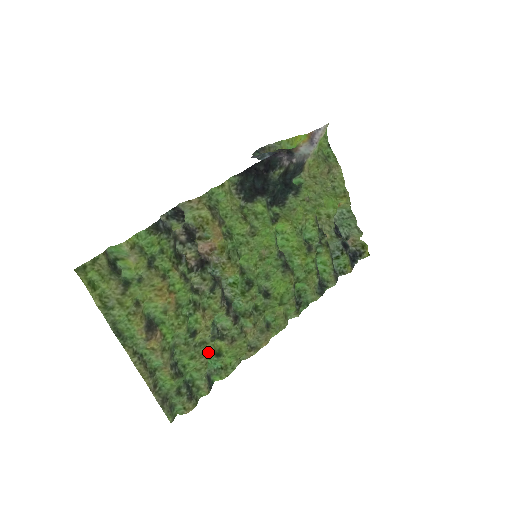
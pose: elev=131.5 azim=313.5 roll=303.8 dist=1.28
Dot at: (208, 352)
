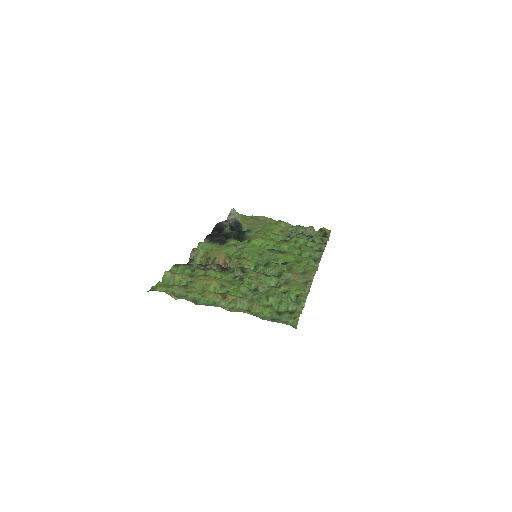
Dot at: (276, 293)
